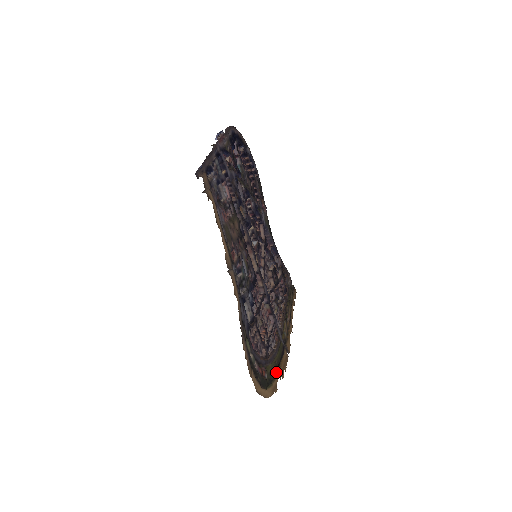
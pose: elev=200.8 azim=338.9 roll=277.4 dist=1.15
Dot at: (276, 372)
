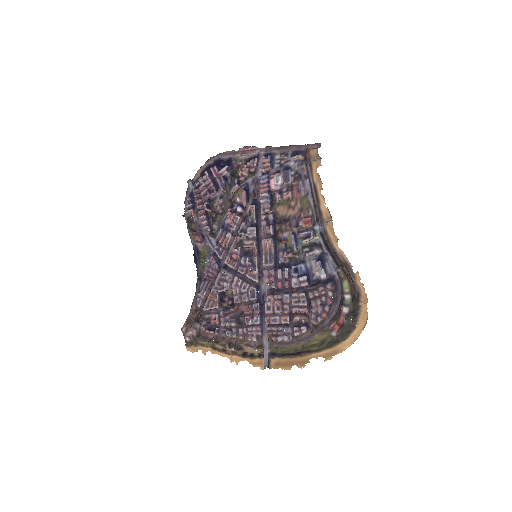
Dot at: (310, 351)
